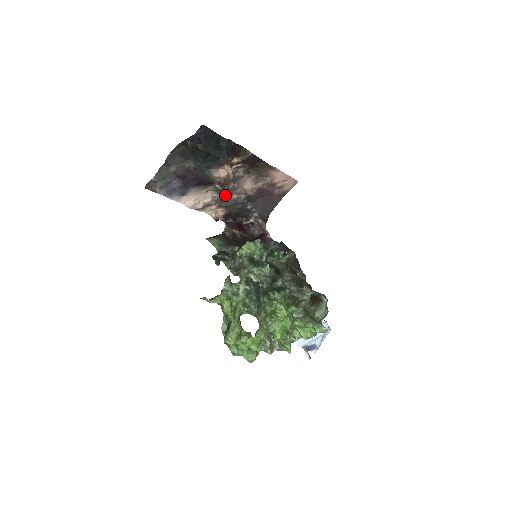
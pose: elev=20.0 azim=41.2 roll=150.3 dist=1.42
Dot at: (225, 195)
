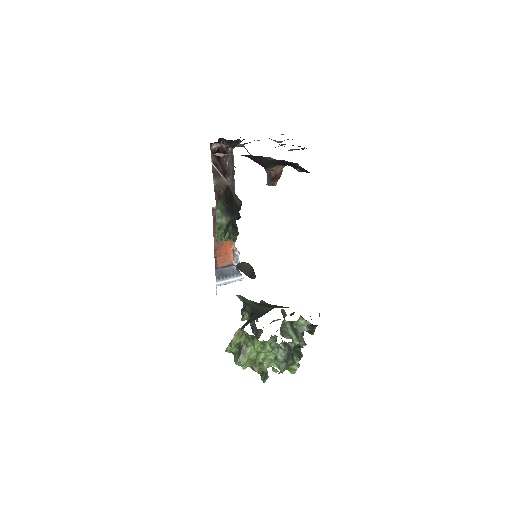
Dot at: occluded
